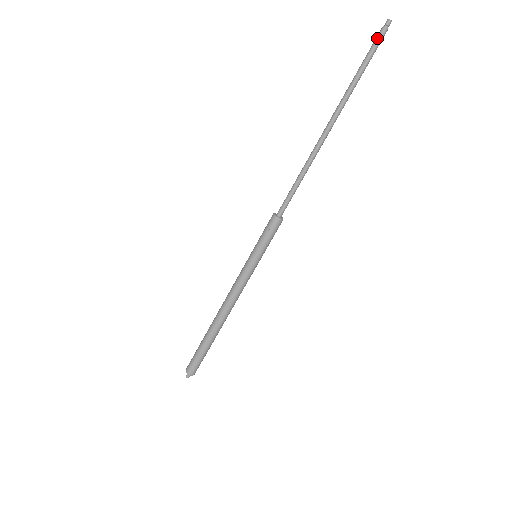
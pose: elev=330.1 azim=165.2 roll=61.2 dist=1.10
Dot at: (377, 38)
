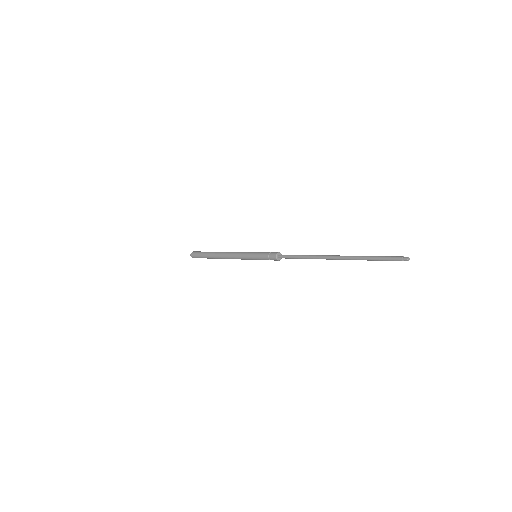
Dot at: (393, 258)
